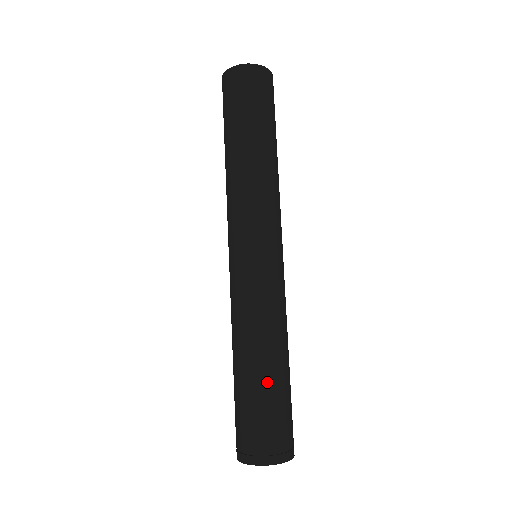
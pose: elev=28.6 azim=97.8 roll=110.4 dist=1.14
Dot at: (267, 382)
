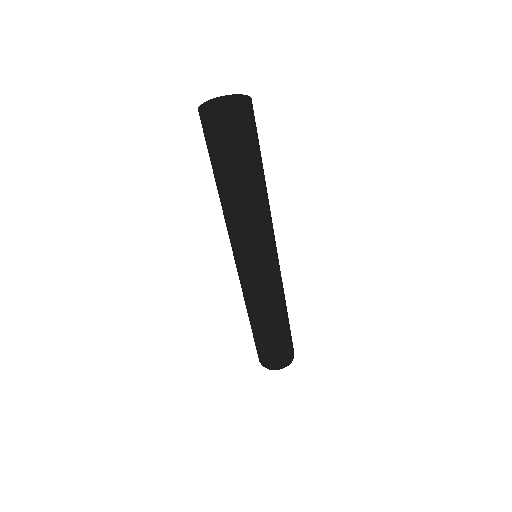
Dot at: (273, 336)
